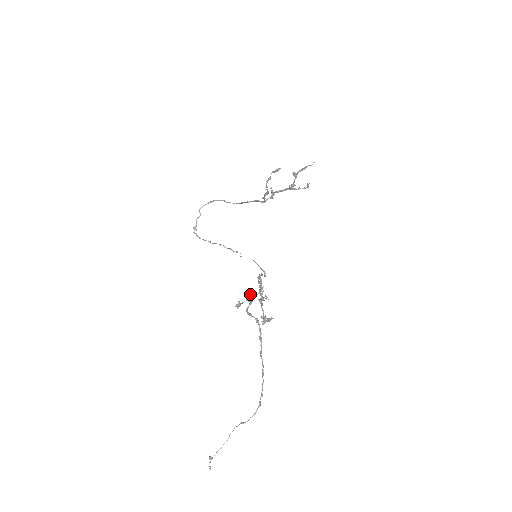
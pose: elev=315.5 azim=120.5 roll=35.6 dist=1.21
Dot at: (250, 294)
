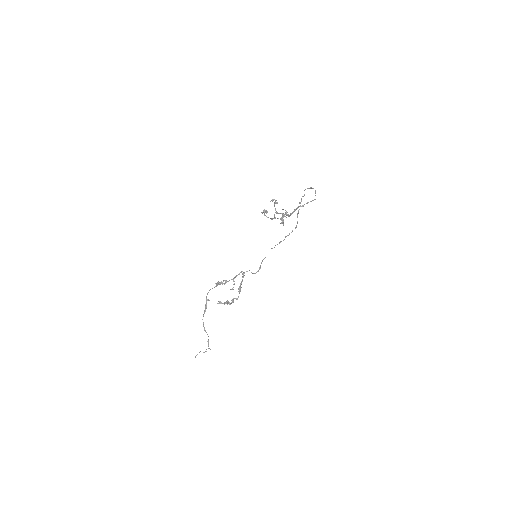
Dot at: (225, 281)
